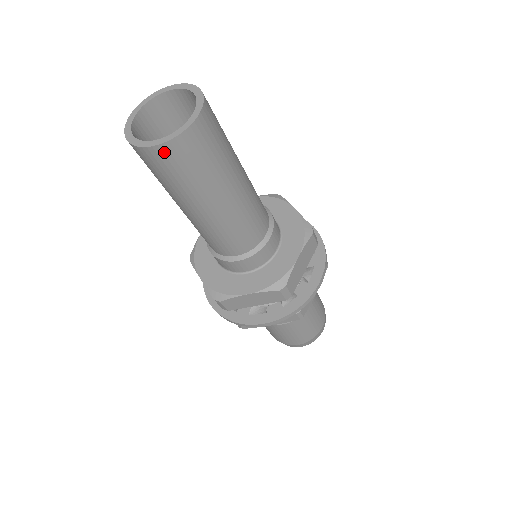
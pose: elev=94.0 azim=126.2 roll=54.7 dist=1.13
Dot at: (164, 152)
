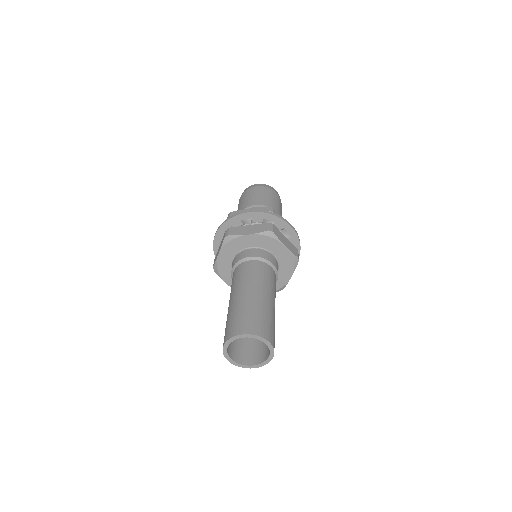
Dot at: occluded
